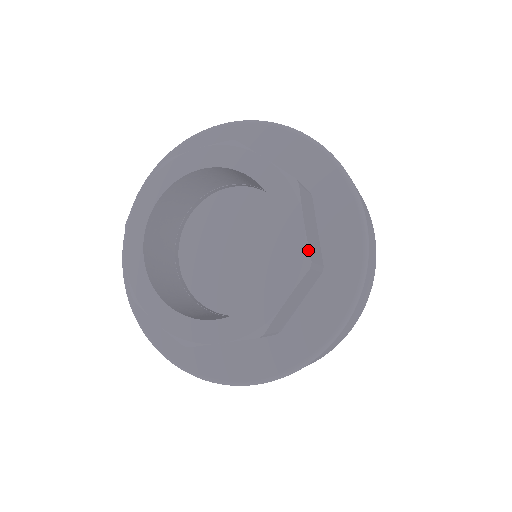
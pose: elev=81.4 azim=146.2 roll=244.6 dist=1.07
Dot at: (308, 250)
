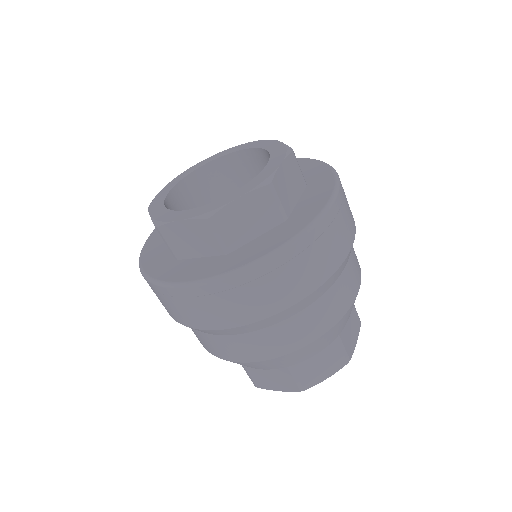
Dot at: (274, 175)
